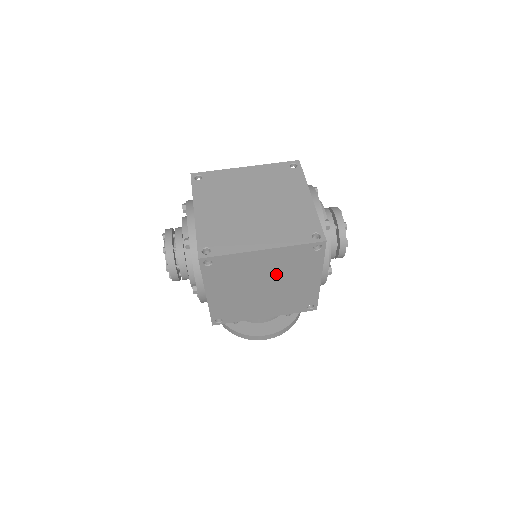
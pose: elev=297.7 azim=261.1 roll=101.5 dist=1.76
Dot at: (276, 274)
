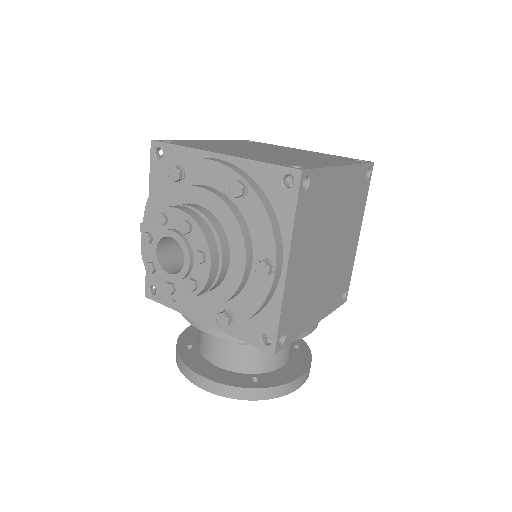
Dot at: (340, 221)
